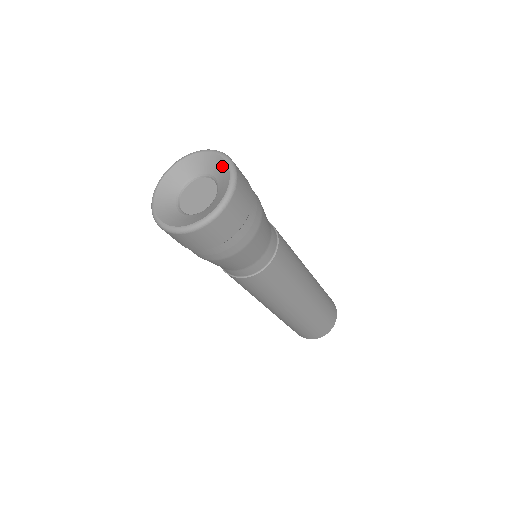
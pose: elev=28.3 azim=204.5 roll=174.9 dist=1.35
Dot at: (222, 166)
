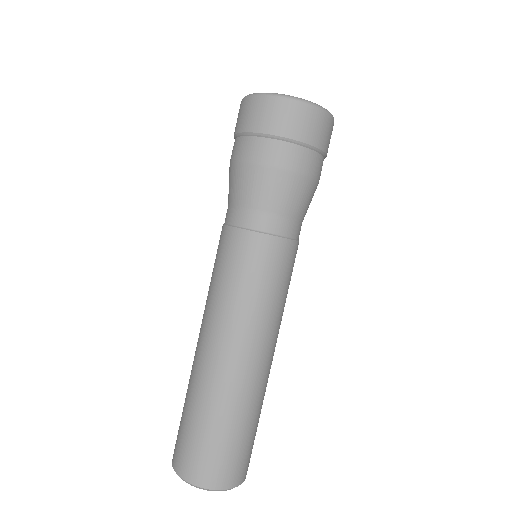
Dot at: occluded
